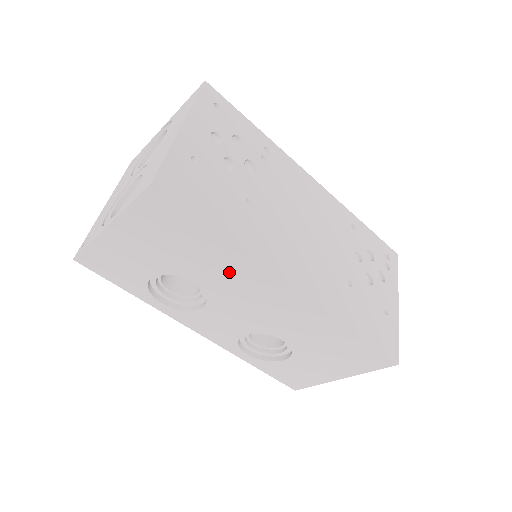
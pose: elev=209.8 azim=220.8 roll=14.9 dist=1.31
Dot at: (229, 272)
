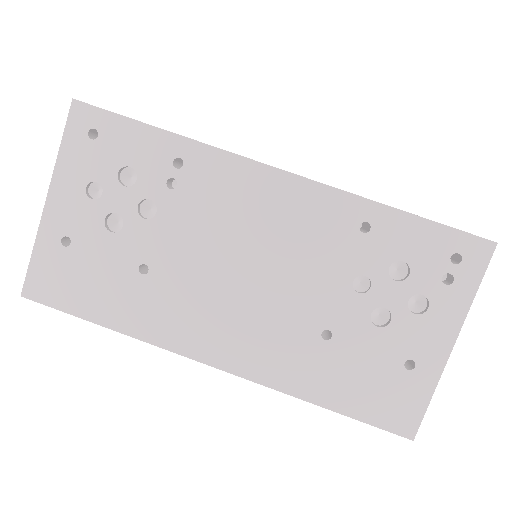
Dot at: occluded
